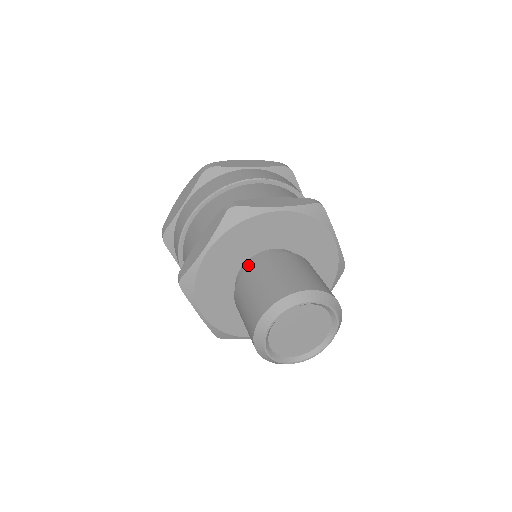
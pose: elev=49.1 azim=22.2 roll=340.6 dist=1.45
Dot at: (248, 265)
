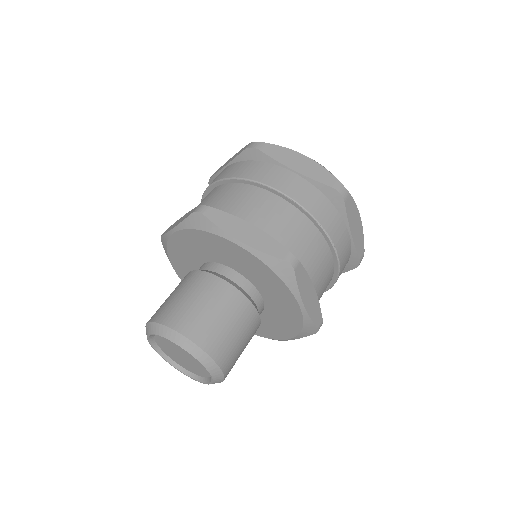
Dot at: (237, 279)
